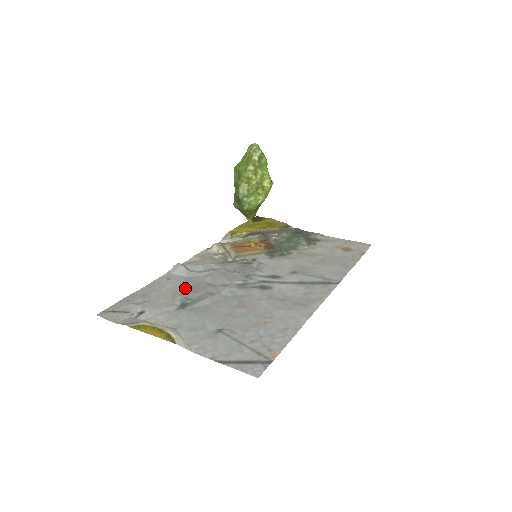
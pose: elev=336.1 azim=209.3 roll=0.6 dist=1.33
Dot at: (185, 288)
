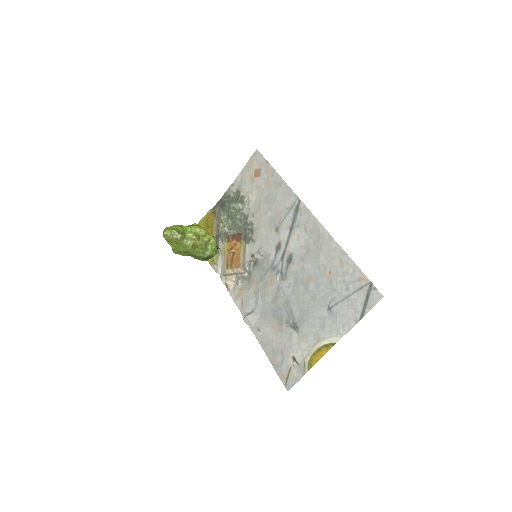
Dot at: (274, 320)
